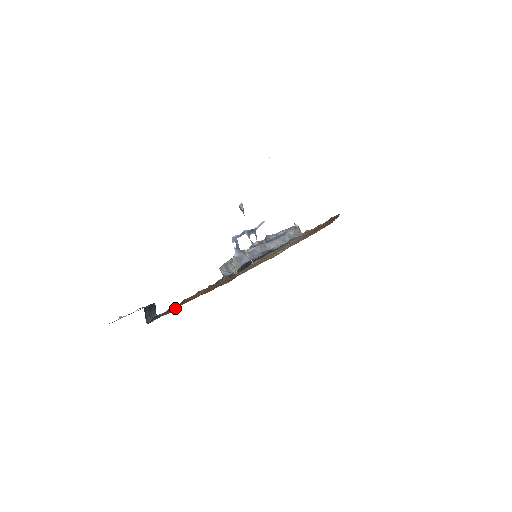
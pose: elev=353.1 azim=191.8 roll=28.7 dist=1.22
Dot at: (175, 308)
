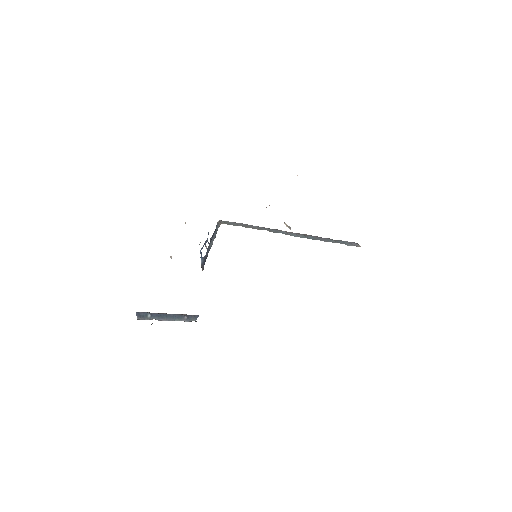
Dot at: occluded
